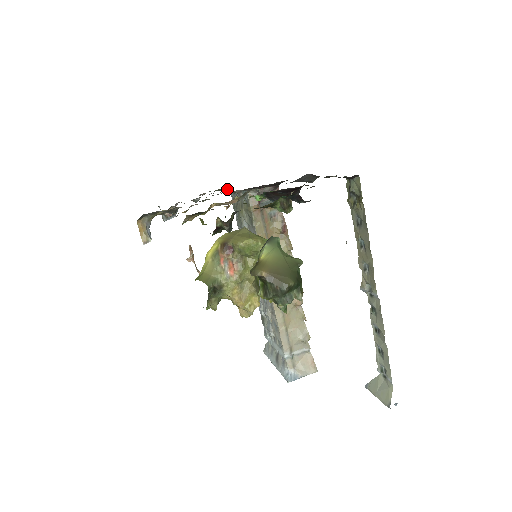
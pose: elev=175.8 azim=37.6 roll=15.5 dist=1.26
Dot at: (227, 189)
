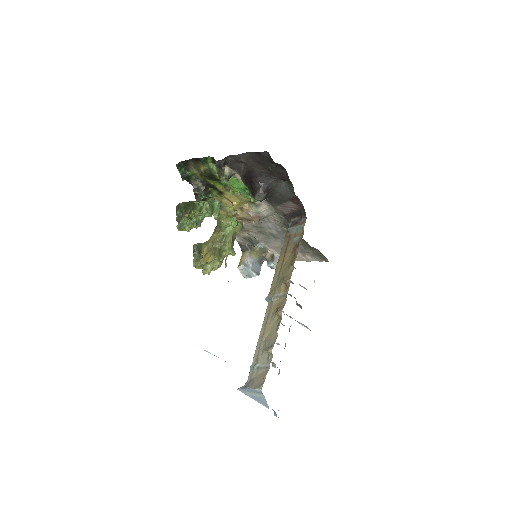
Dot at: (320, 252)
